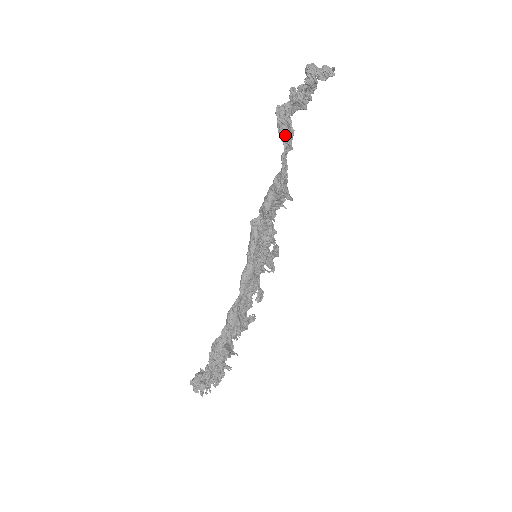
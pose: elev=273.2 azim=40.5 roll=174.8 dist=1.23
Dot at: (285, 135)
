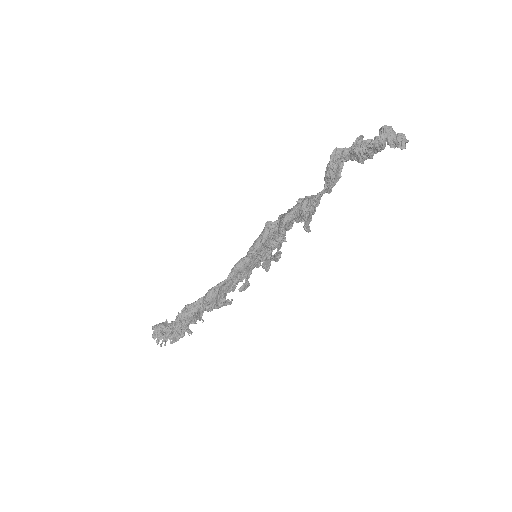
Dot at: (329, 179)
